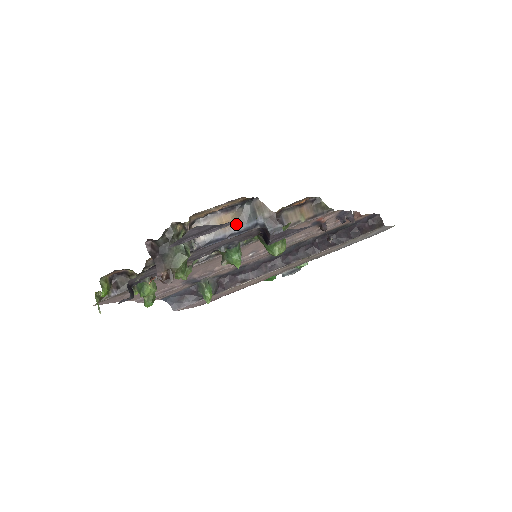
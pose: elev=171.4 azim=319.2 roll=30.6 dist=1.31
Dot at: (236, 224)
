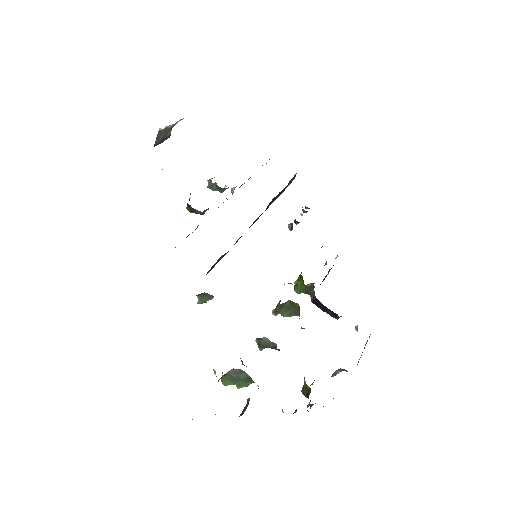
Dot at: occluded
